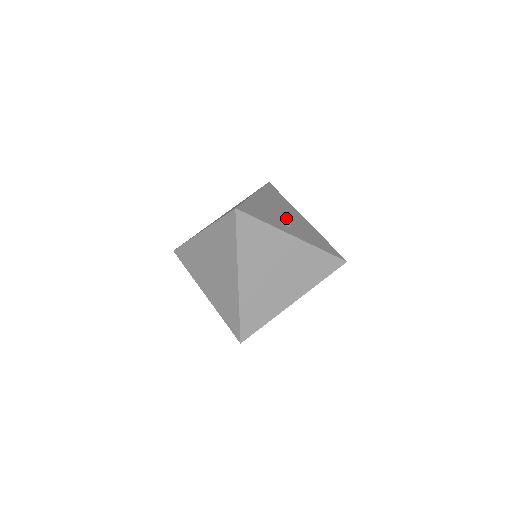
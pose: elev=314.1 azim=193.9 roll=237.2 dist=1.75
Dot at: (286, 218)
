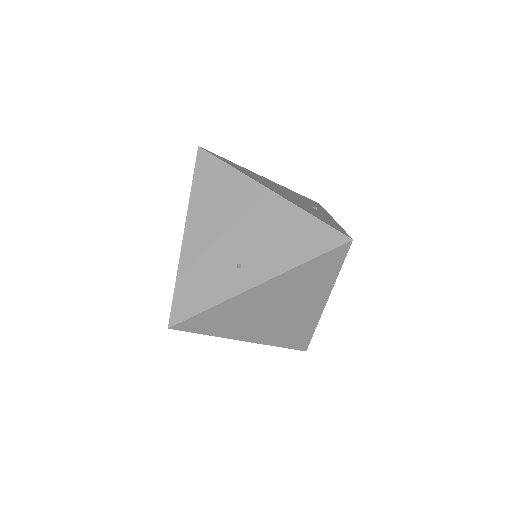
Dot at: (295, 198)
